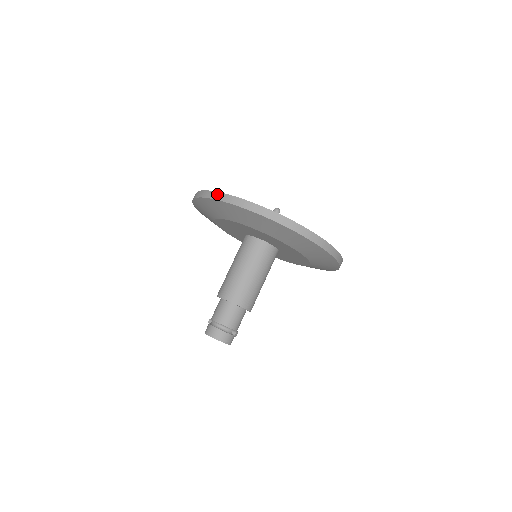
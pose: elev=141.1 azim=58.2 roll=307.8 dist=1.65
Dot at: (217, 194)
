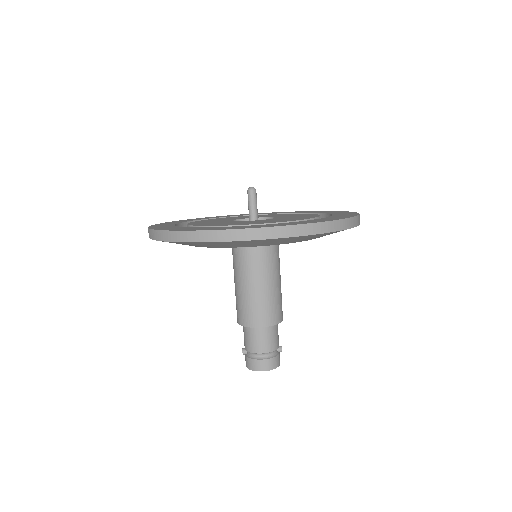
Dot at: (217, 234)
